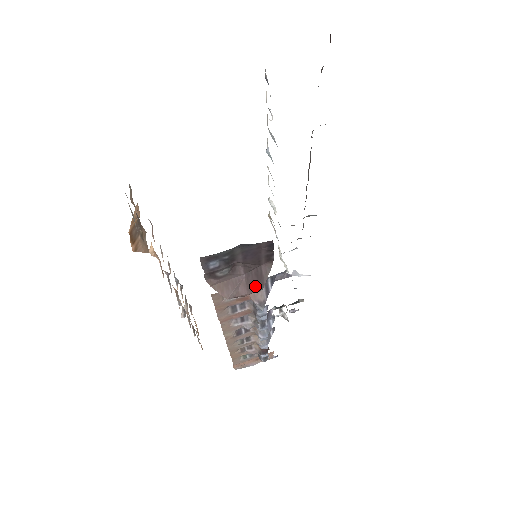
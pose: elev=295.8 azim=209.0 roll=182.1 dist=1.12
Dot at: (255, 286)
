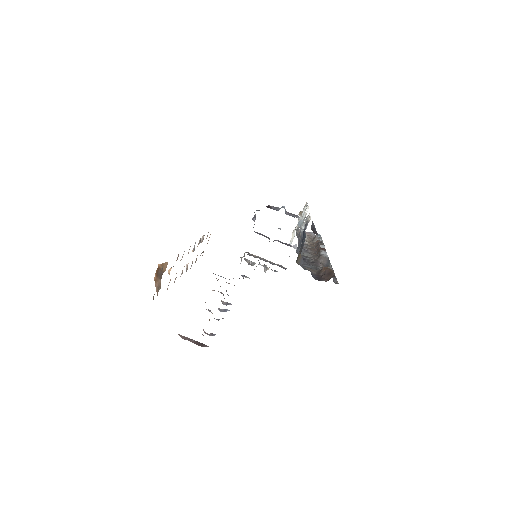
Dot at: (198, 345)
